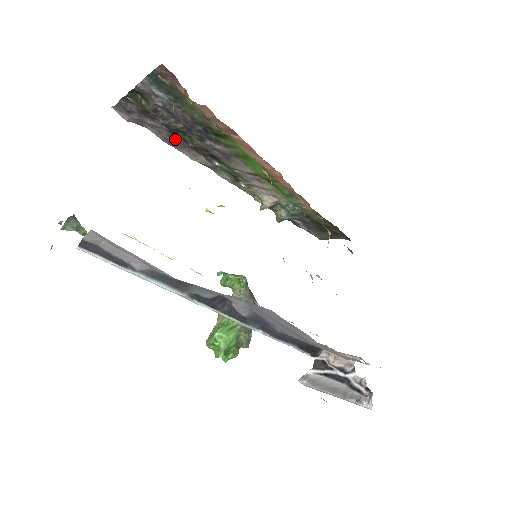
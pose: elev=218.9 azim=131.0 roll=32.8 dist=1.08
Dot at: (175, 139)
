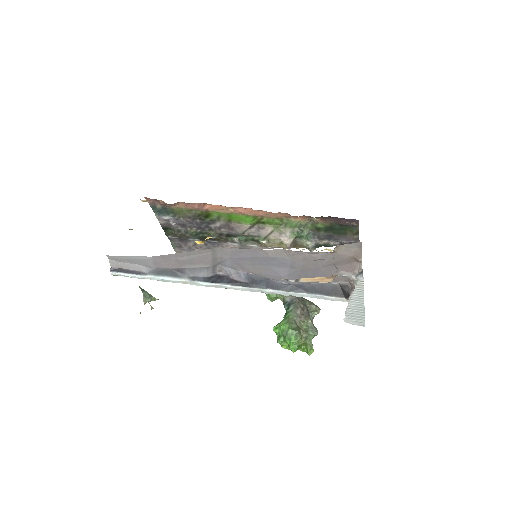
Dot at: (209, 244)
